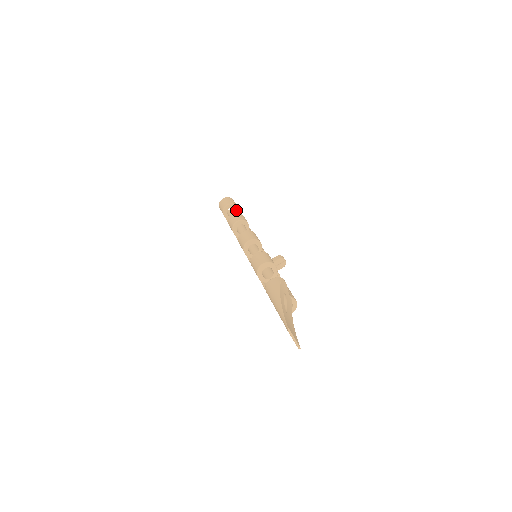
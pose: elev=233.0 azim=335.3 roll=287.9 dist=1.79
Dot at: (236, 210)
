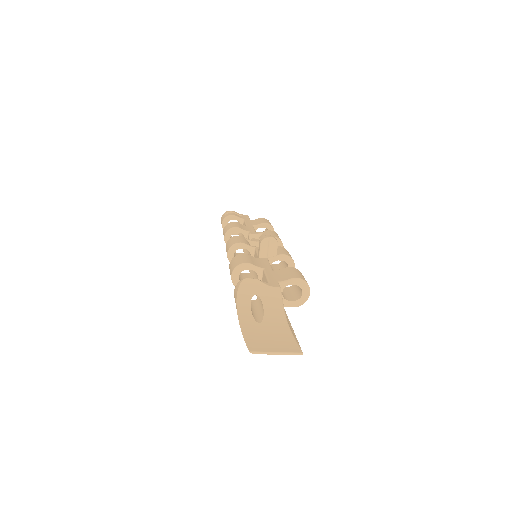
Dot at: (235, 219)
